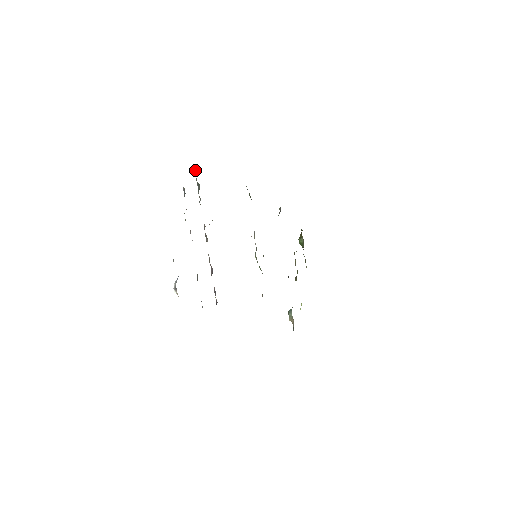
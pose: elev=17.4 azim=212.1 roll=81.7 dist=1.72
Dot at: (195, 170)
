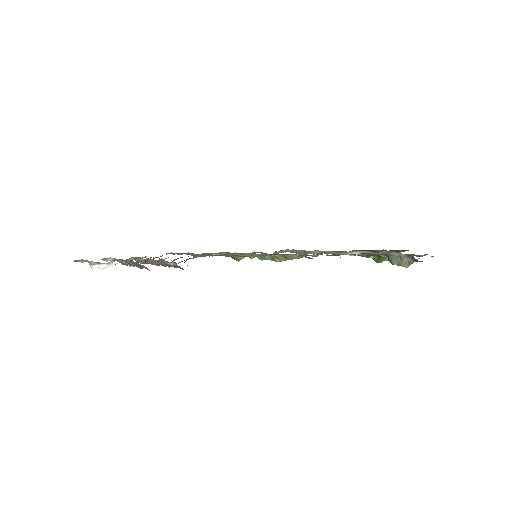
Dot at: occluded
